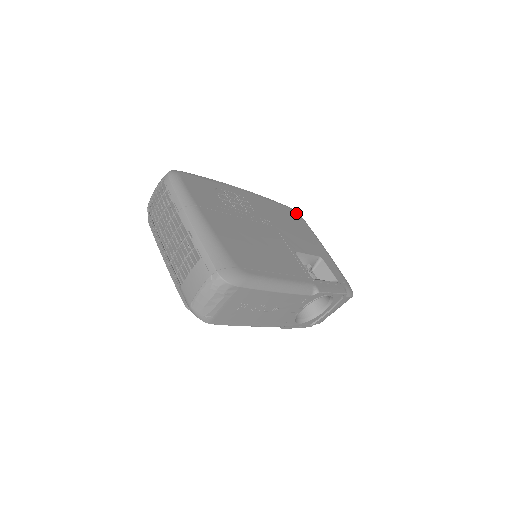
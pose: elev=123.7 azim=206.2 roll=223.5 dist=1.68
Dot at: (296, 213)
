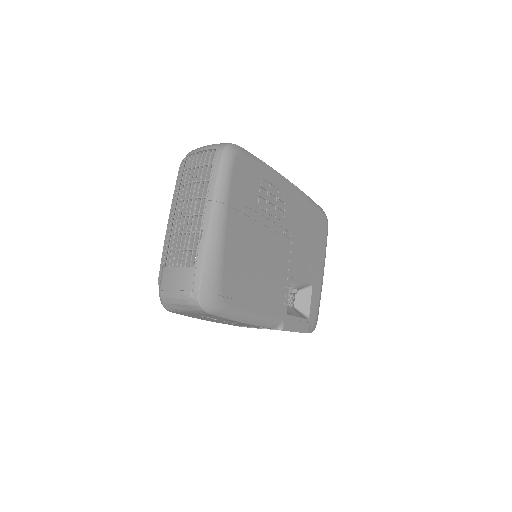
Dot at: (325, 222)
